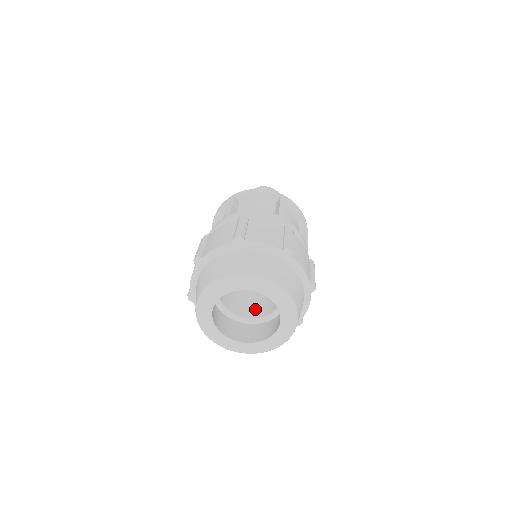
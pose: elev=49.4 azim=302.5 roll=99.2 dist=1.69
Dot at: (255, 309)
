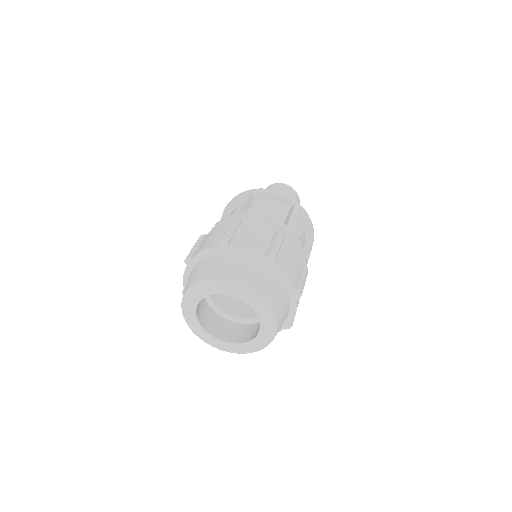
Dot at: occluded
